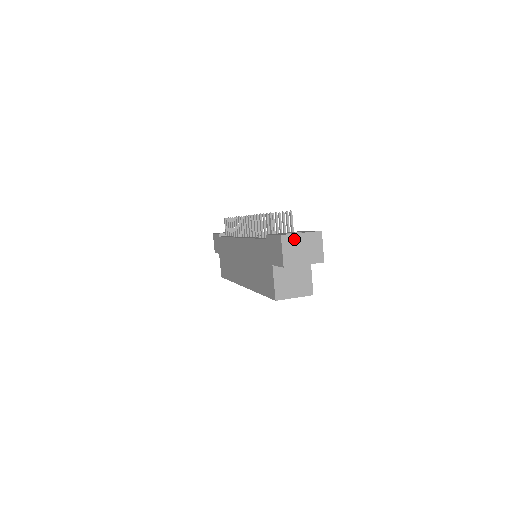
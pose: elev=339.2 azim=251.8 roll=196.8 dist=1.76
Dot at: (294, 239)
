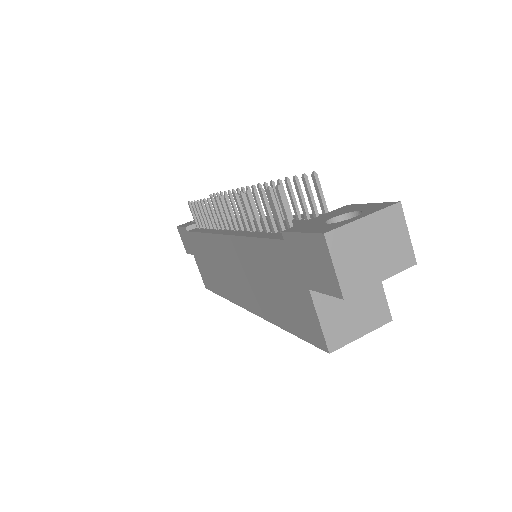
Dot at: (351, 234)
